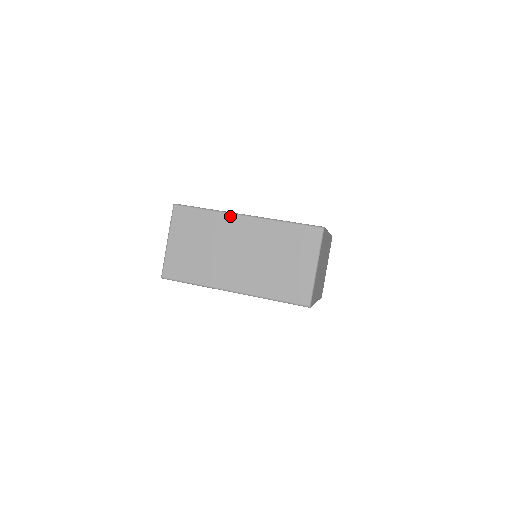
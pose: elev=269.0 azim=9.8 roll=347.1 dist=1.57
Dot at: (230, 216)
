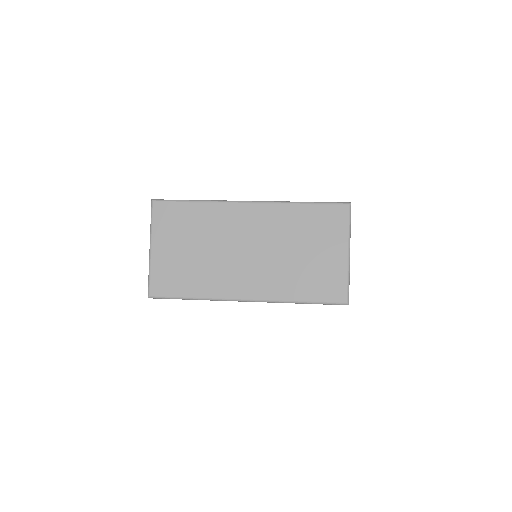
Dot at: (229, 205)
